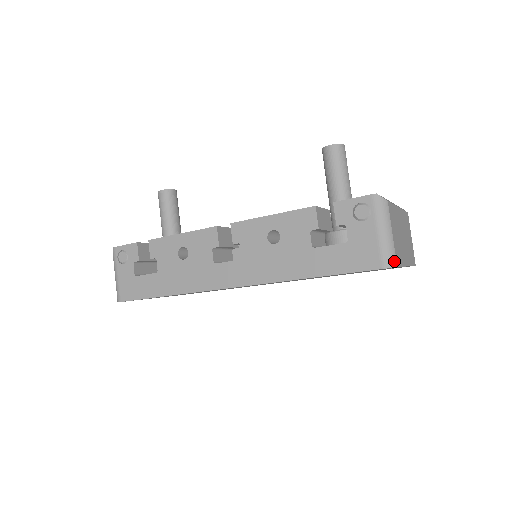
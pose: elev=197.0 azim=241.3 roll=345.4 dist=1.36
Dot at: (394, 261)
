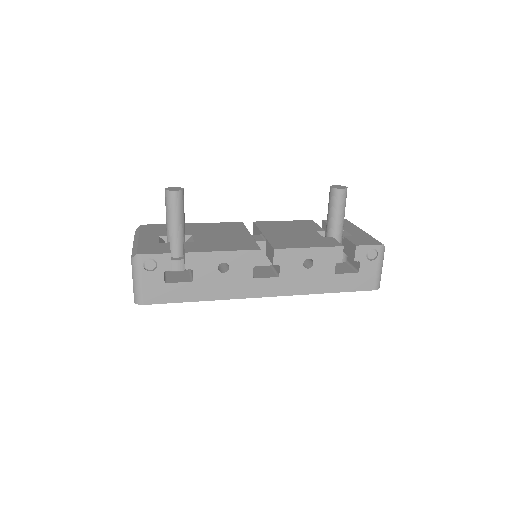
Dot at: occluded
